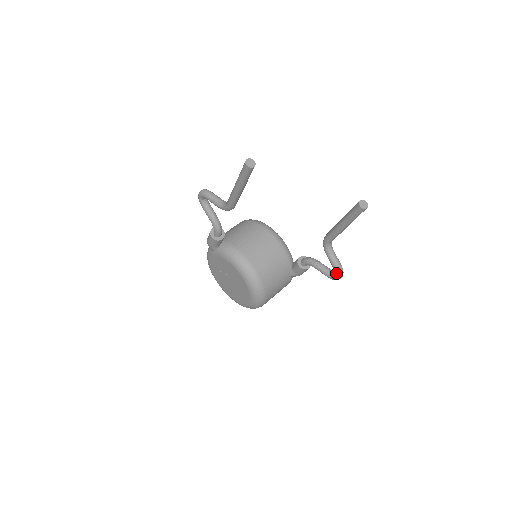
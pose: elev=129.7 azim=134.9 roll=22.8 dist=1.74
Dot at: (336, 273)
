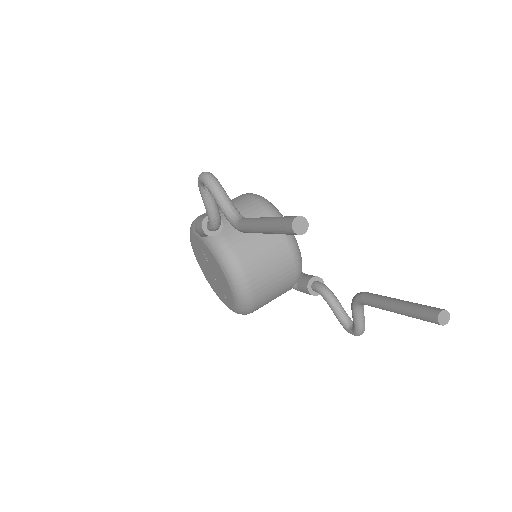
Dot at: (354, 331)
